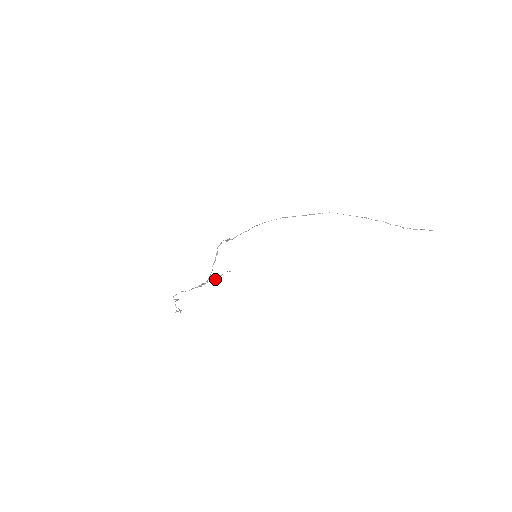
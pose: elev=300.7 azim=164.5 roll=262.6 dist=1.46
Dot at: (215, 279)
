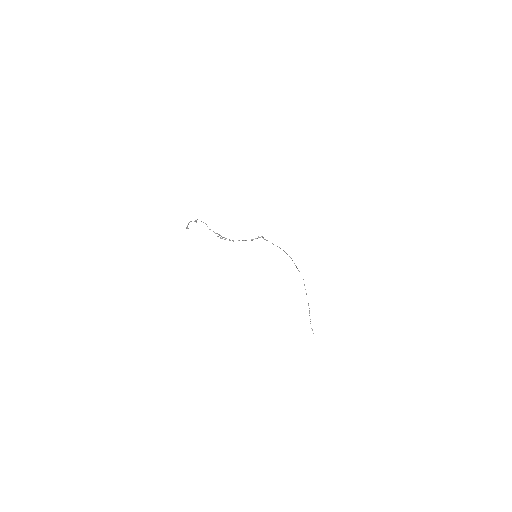
Dot at: occluded
